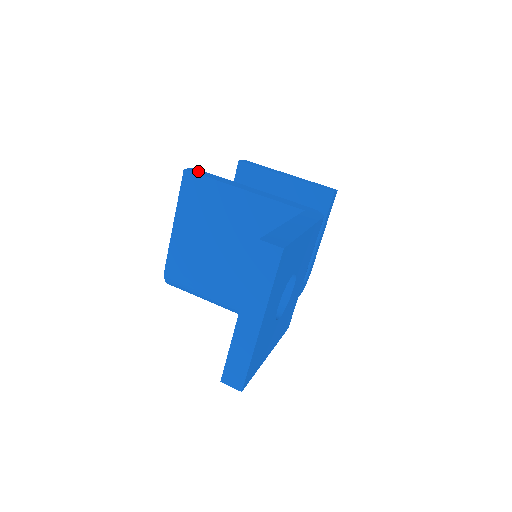
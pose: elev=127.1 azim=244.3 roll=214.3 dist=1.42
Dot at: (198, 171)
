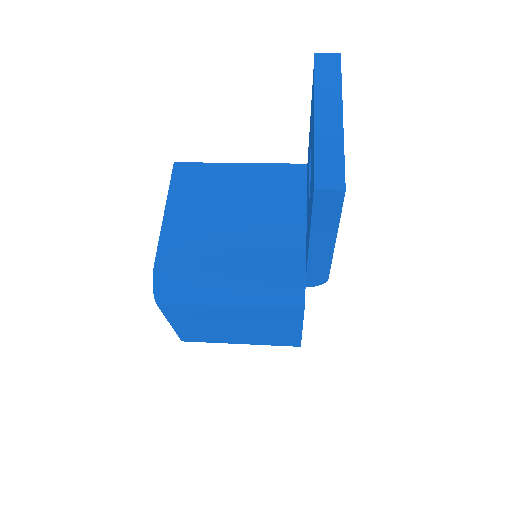
Dot at: occluded
